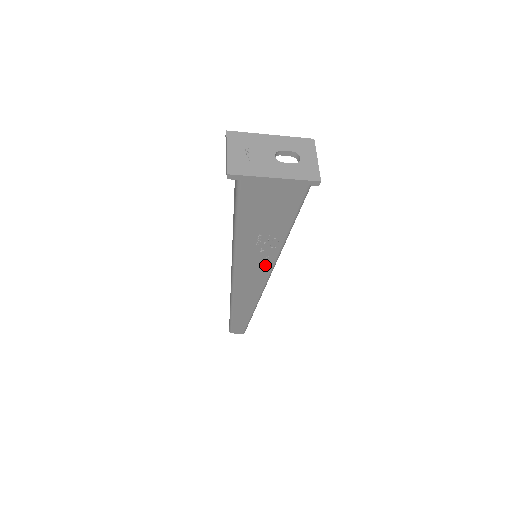
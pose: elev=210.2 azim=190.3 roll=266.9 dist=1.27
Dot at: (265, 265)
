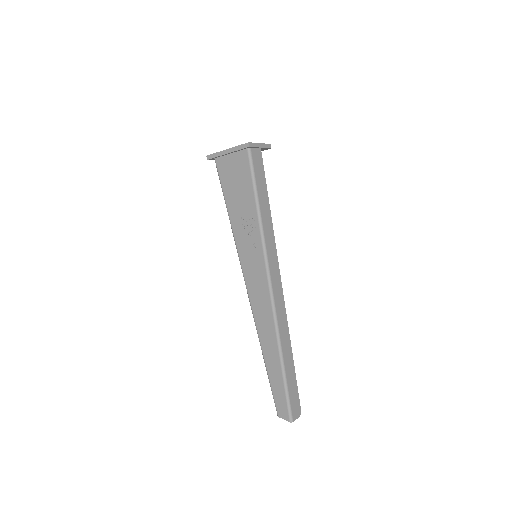
Dot at: (259, 260)
